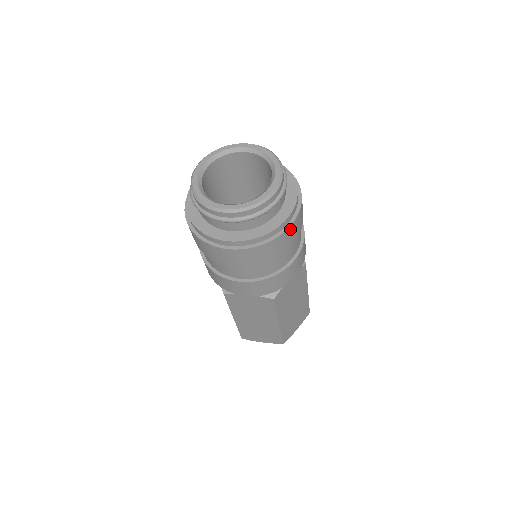
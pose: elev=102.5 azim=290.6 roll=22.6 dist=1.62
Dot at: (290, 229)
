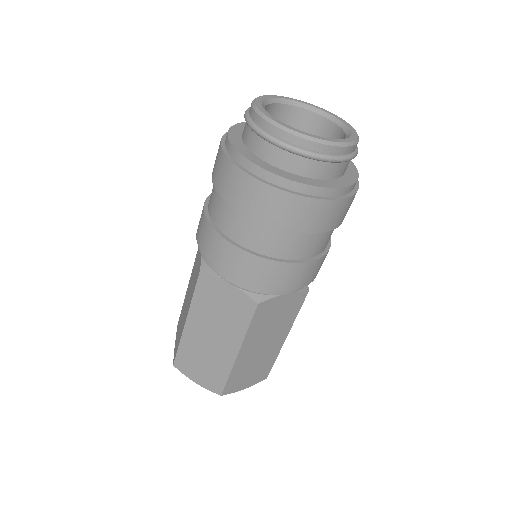
Dot at: occluded
